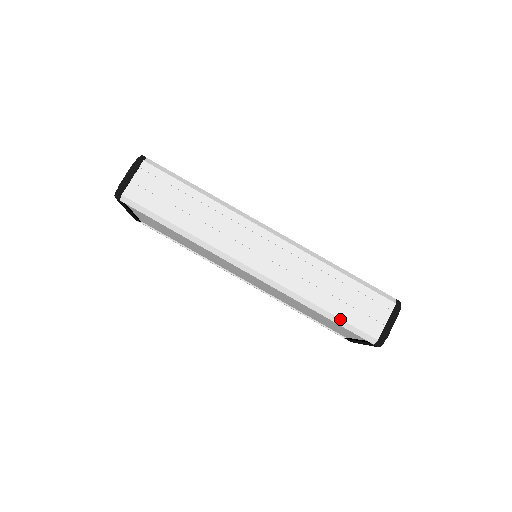
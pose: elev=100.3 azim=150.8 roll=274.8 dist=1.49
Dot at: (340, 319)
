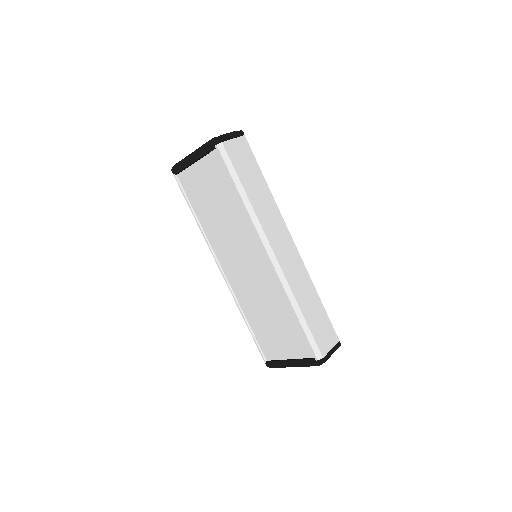
Dot at: (309, 328)
